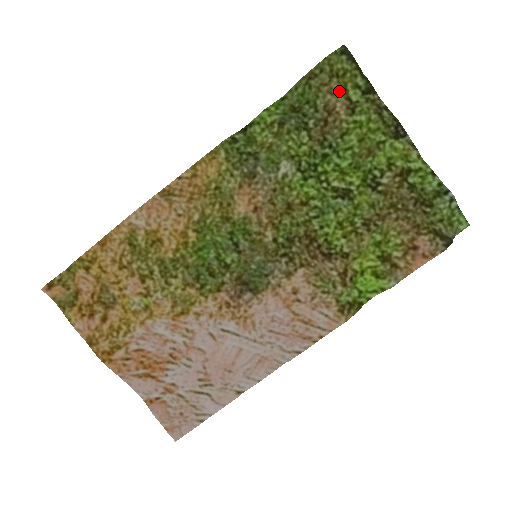
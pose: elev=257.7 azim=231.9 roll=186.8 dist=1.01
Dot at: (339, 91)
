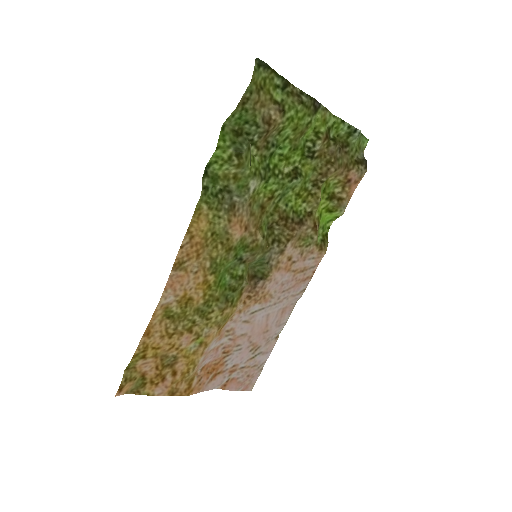
Dot at: (267, 100)
